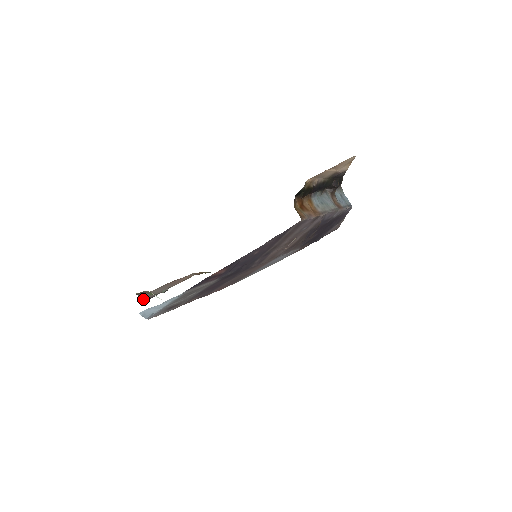
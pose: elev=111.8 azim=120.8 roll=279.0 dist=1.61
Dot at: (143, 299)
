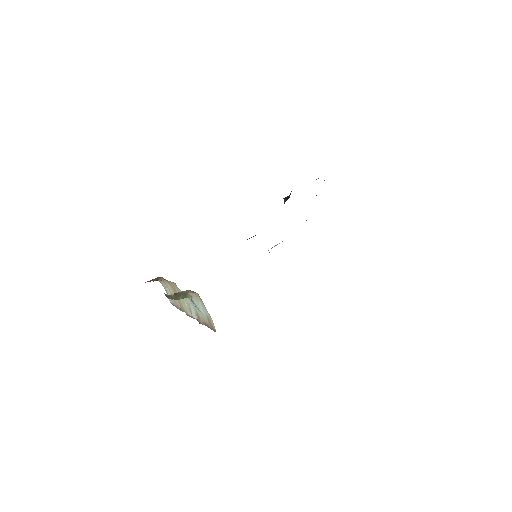
Dot at: occluded
